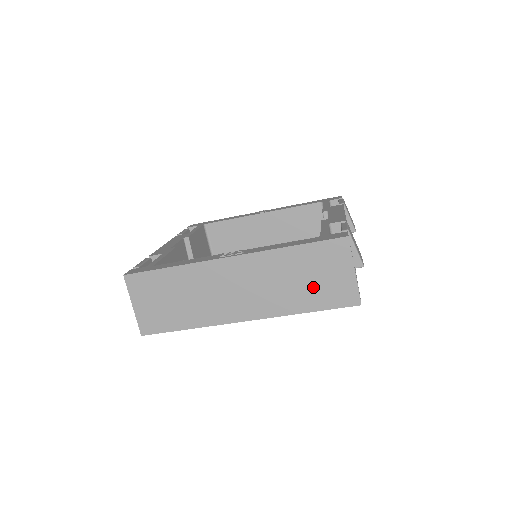
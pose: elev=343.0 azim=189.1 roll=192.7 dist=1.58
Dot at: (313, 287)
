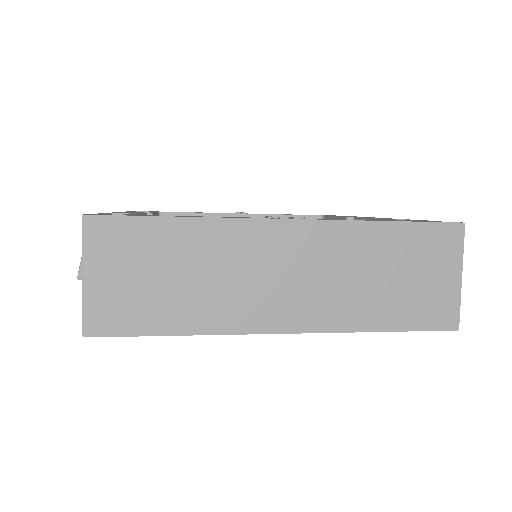
Dot at: (400, 292)
